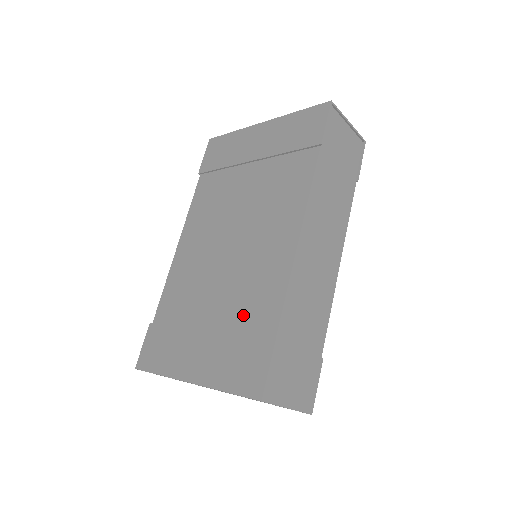
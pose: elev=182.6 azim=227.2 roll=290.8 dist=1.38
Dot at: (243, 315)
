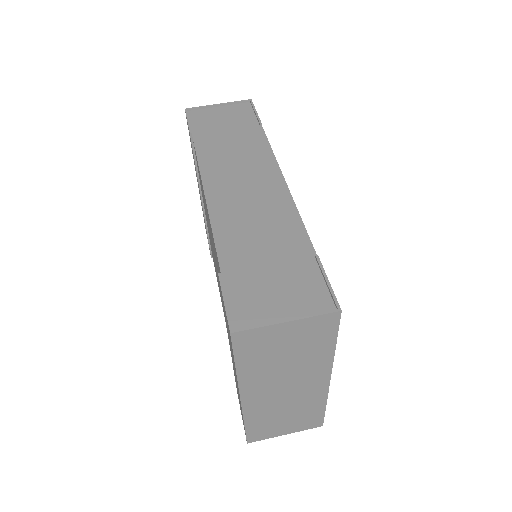
Dot at: occluded
